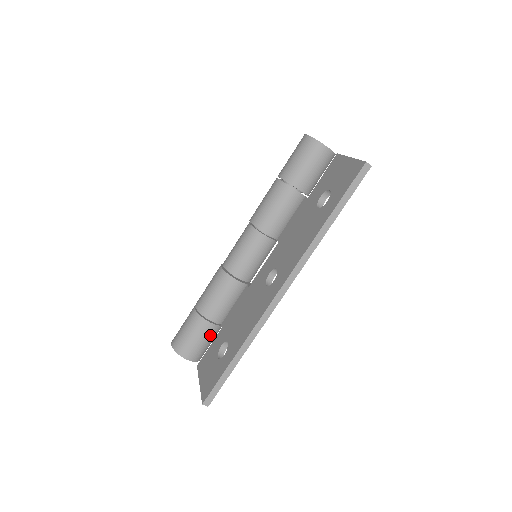
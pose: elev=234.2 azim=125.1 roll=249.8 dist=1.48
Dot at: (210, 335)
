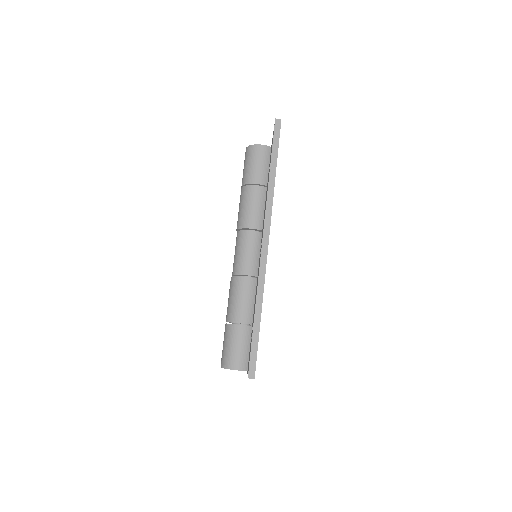
Dot at: (247, 338)
